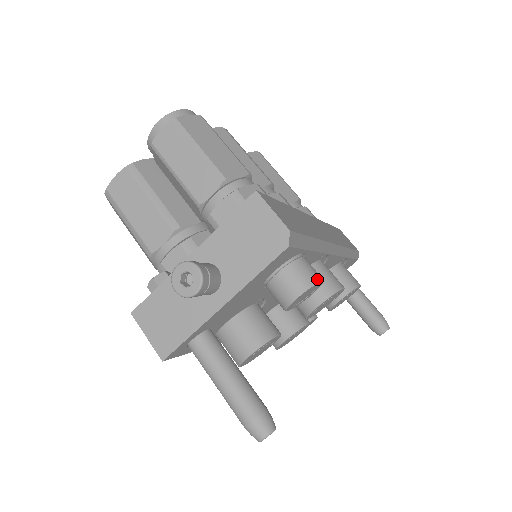
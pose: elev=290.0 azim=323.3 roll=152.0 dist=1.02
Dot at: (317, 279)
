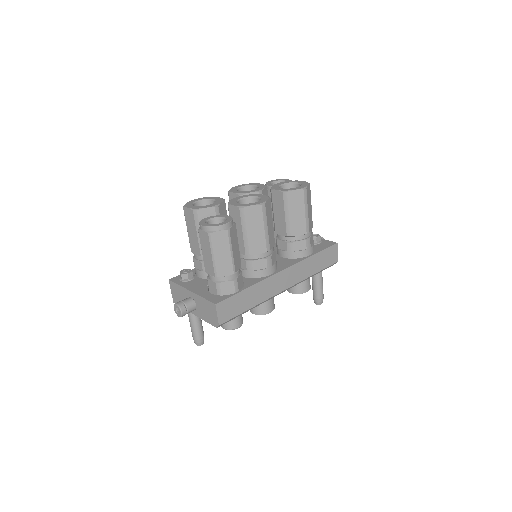
Dot at: (235, 328)
